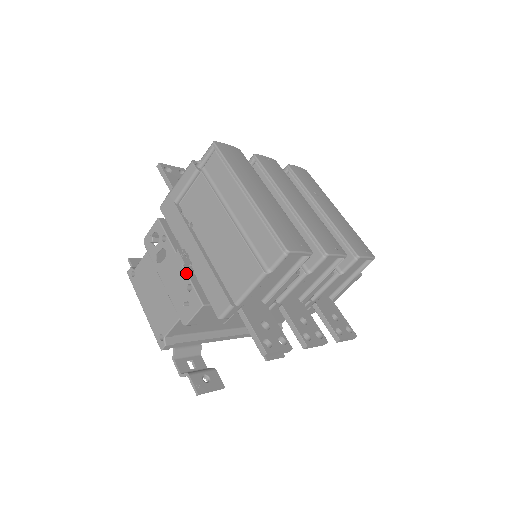
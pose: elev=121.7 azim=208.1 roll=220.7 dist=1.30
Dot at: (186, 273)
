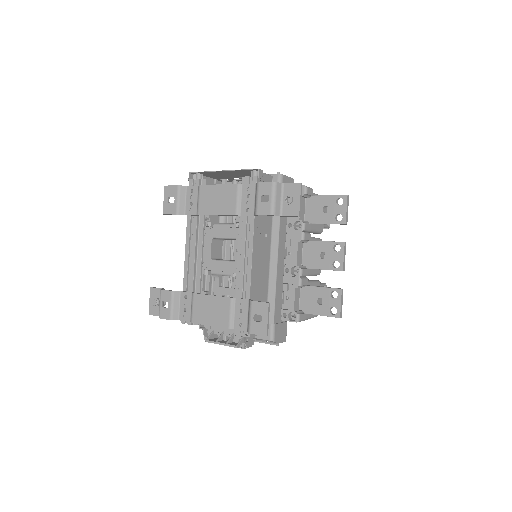
Dot at: occluded
